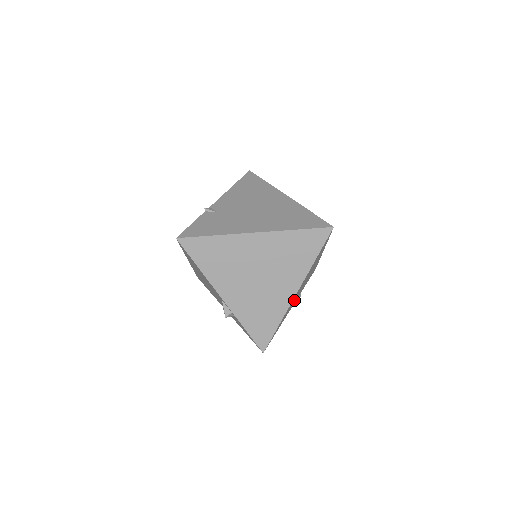
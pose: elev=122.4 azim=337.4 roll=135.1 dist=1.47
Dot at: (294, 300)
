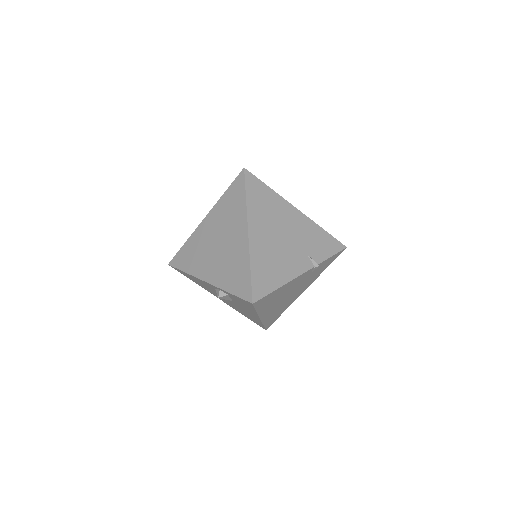
Dot at: (278, 253)
